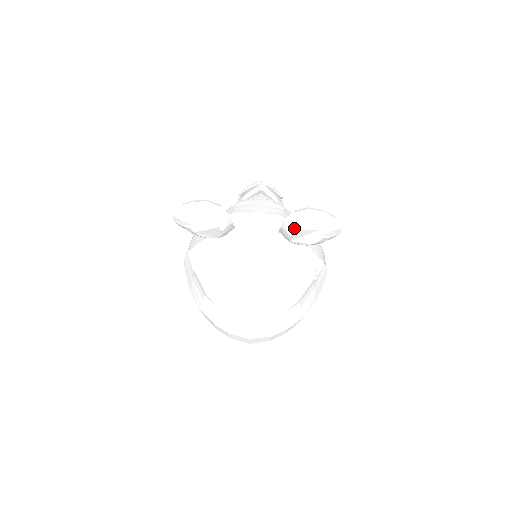
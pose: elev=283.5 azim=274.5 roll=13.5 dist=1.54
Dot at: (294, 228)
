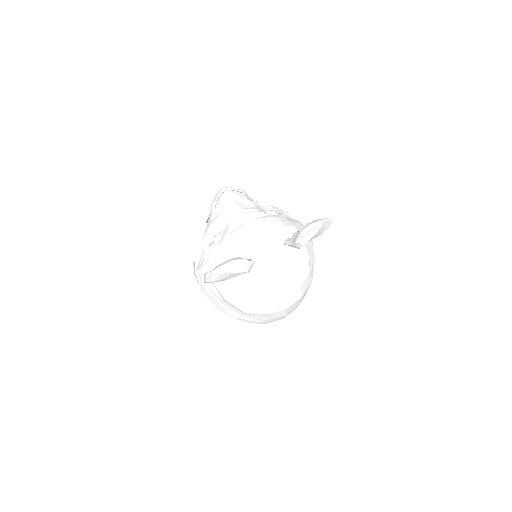
Dot at: (303, 243)
